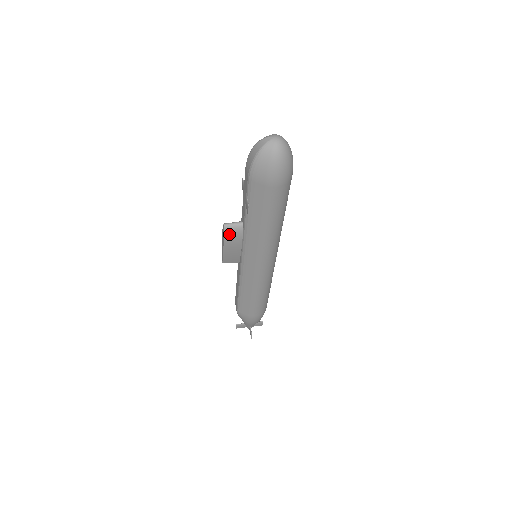
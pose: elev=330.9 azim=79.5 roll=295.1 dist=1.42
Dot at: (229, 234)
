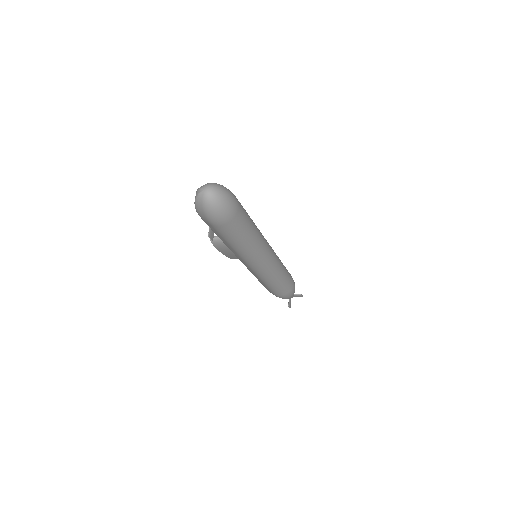
Dot at: (217, 244)
